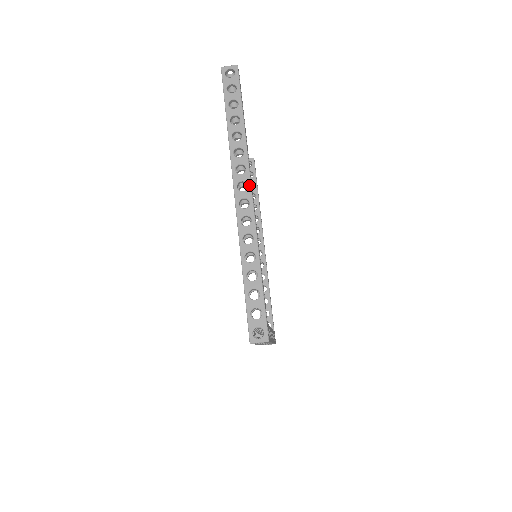
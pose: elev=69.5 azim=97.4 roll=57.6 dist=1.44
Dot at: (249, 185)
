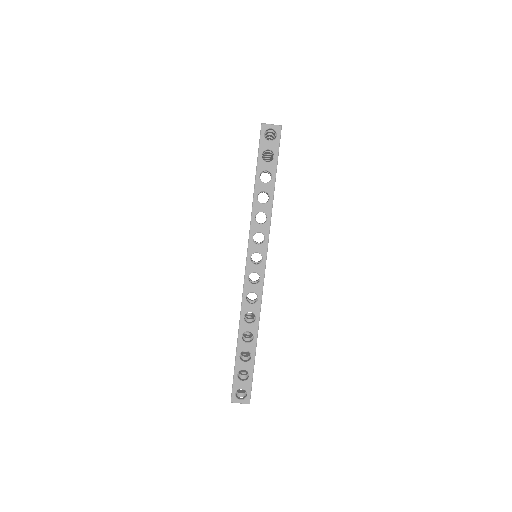
Dot at: occluded
